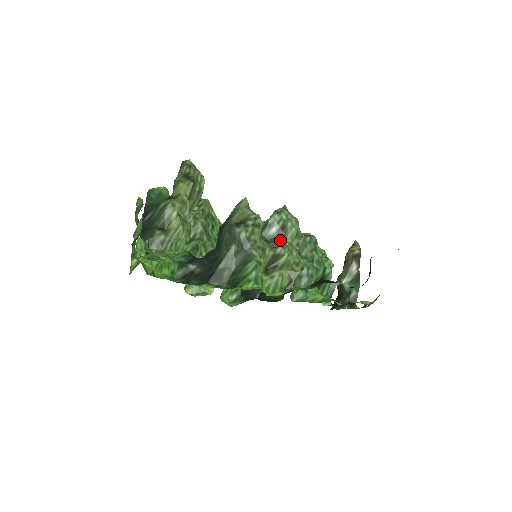
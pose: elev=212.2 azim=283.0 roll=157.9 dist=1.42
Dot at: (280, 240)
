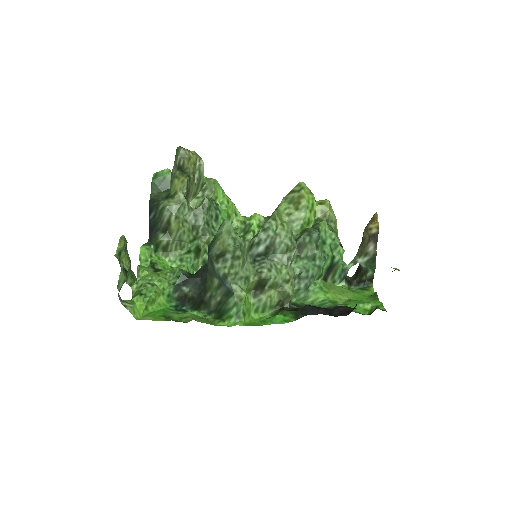
Dot at: (269, 257)
